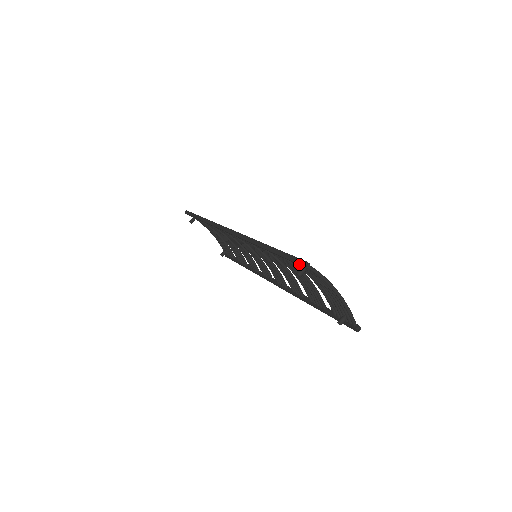
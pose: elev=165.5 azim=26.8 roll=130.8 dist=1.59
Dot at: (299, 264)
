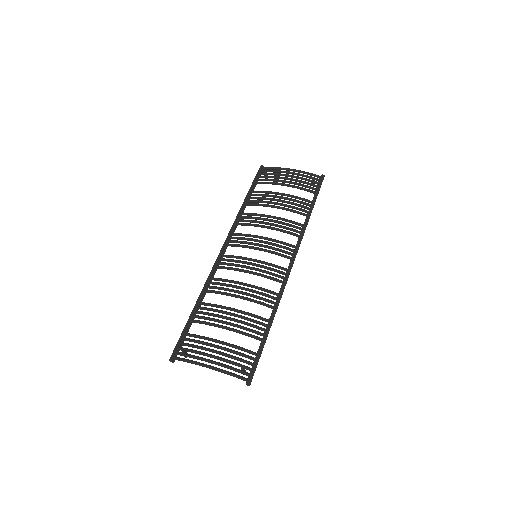
Dot at: occluded
